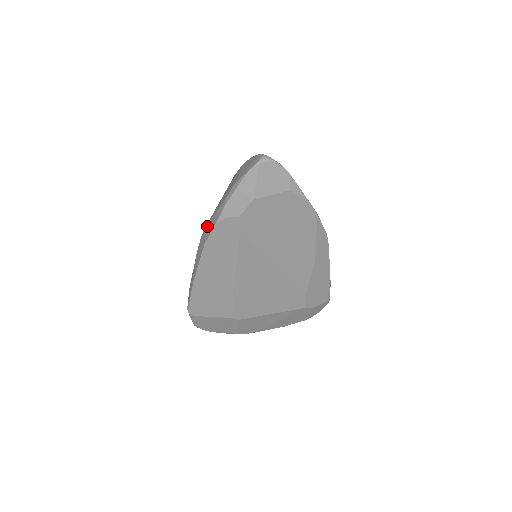
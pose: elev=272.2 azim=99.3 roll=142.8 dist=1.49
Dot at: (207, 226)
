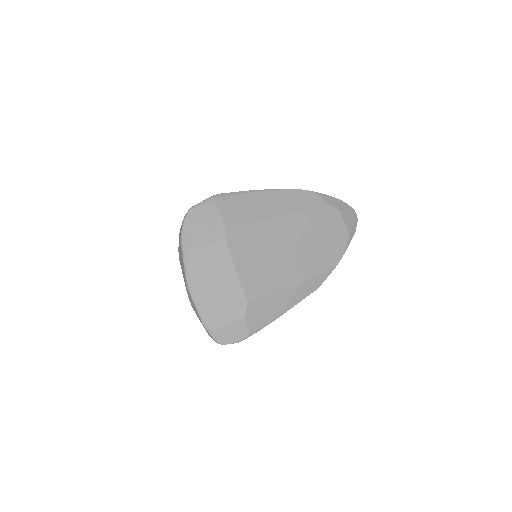
Dot at: occluded
